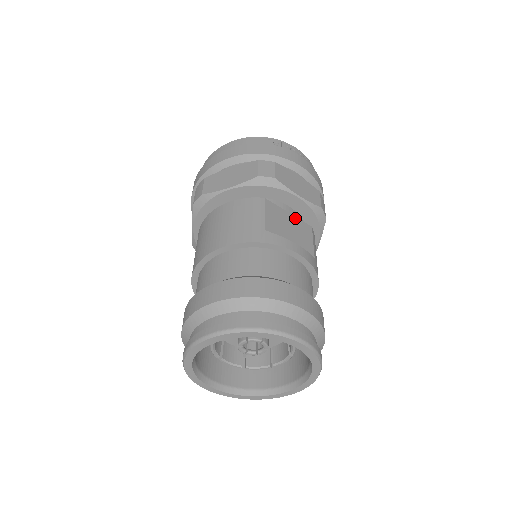
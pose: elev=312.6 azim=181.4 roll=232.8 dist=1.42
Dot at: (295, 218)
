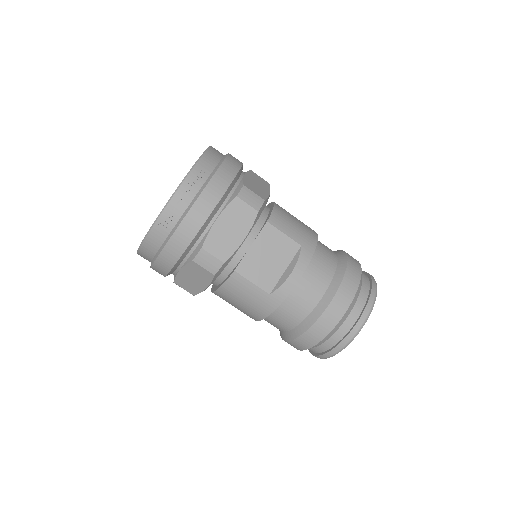
Dot at: (257, 241)
